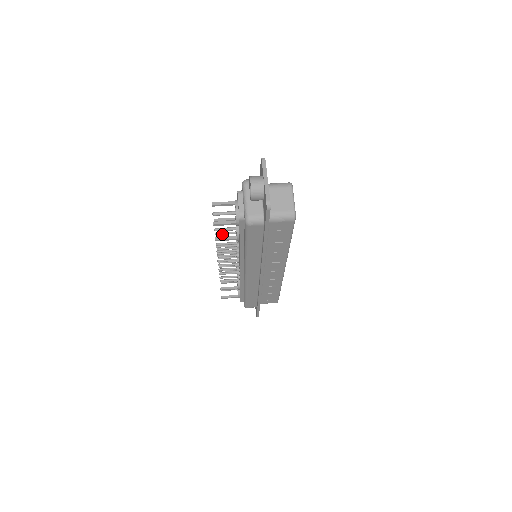
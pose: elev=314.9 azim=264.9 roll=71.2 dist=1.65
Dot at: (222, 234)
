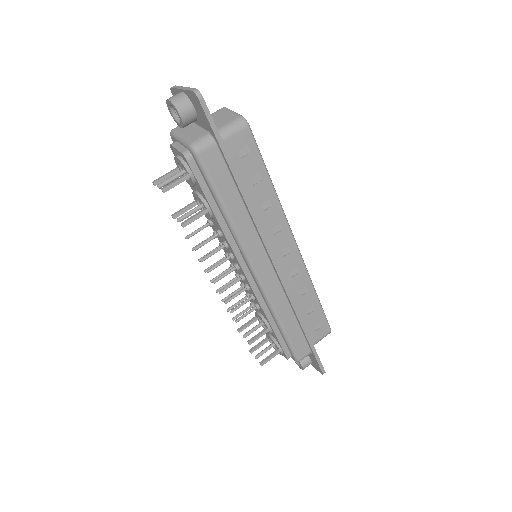
Dot at: (194, 234)
